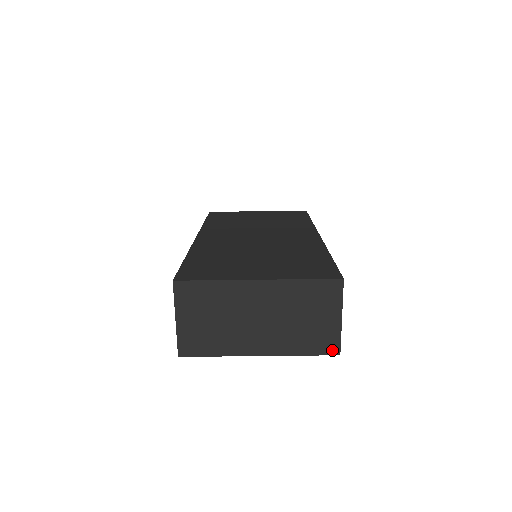
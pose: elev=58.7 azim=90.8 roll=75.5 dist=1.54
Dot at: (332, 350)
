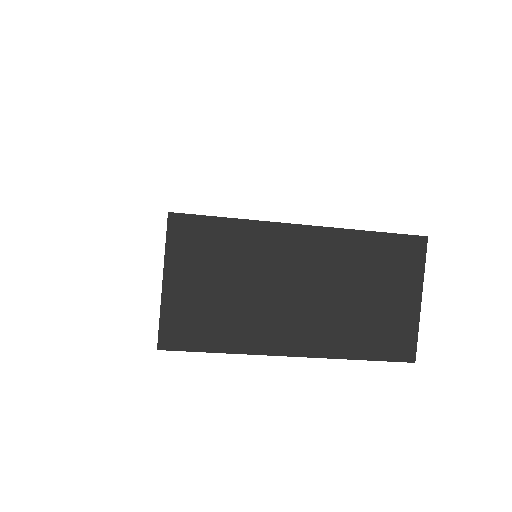
Dot at: (404, 353)
